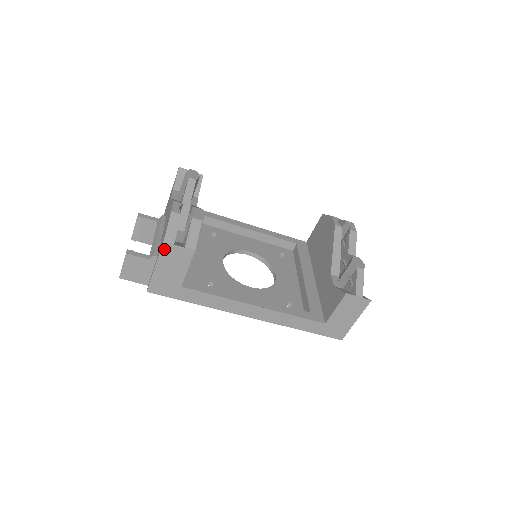
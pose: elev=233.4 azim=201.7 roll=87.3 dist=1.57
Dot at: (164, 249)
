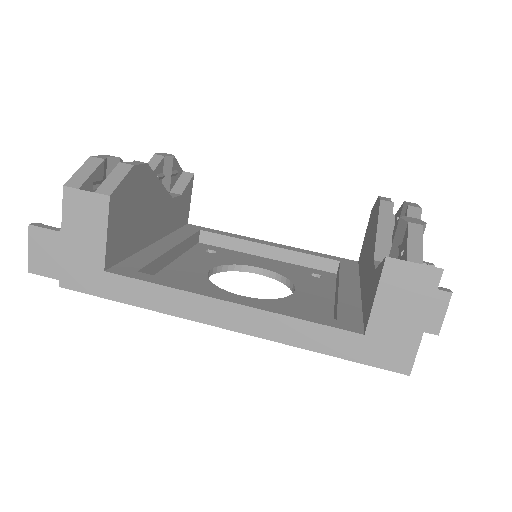
Dot at: (67, 200)
